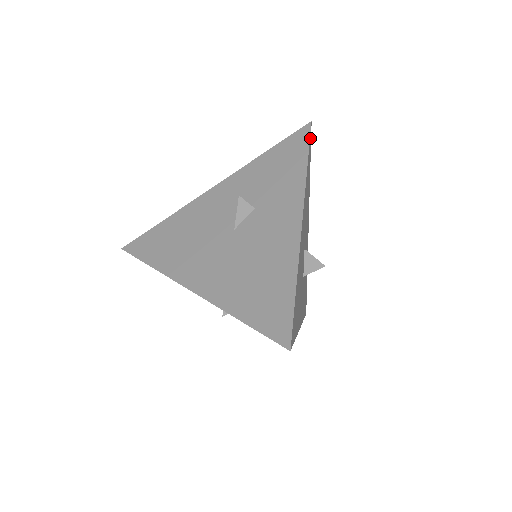
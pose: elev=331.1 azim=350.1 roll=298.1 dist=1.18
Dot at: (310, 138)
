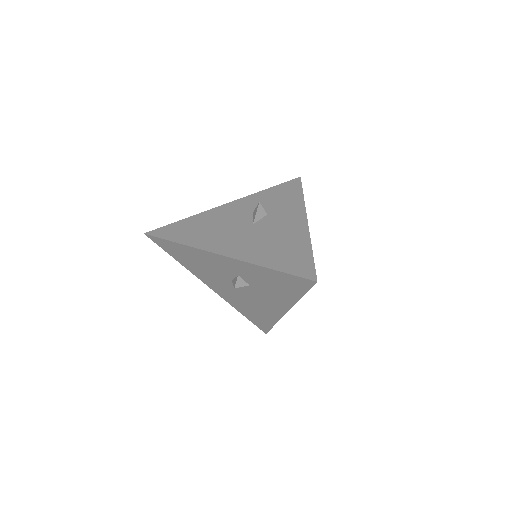
Dot at: occluded
